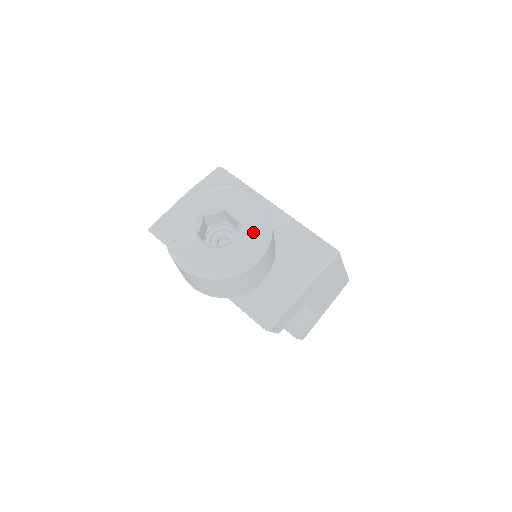
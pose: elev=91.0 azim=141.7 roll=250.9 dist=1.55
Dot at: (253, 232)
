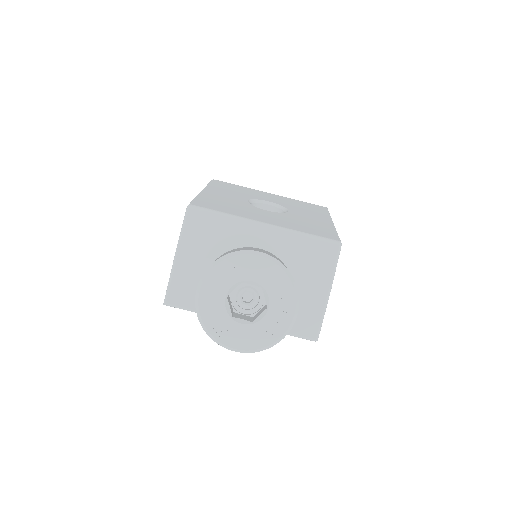
Dot at: (280, 293)
